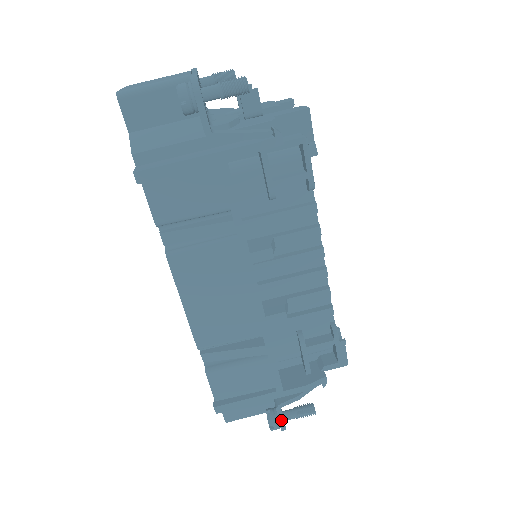
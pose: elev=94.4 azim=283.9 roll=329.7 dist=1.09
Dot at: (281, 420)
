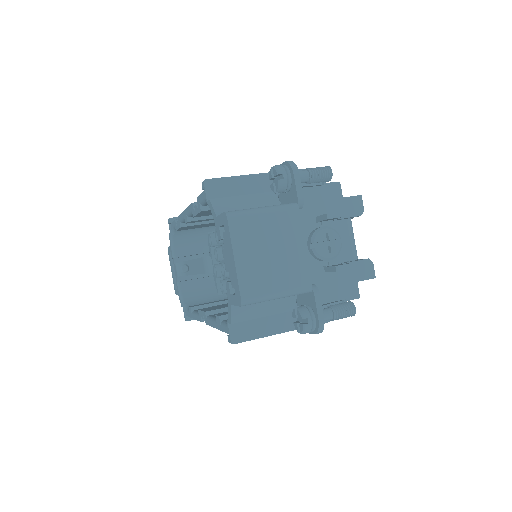
Dot at: occluded
